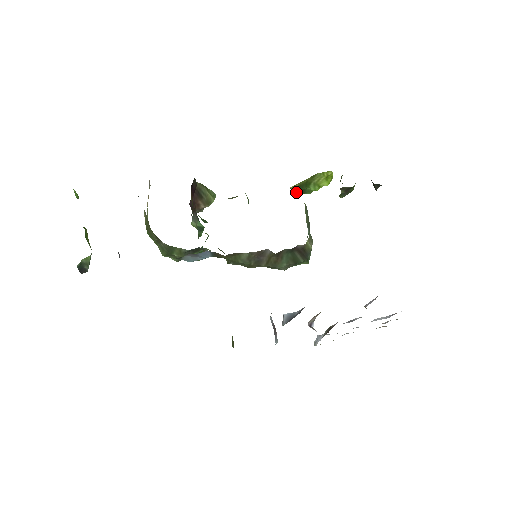
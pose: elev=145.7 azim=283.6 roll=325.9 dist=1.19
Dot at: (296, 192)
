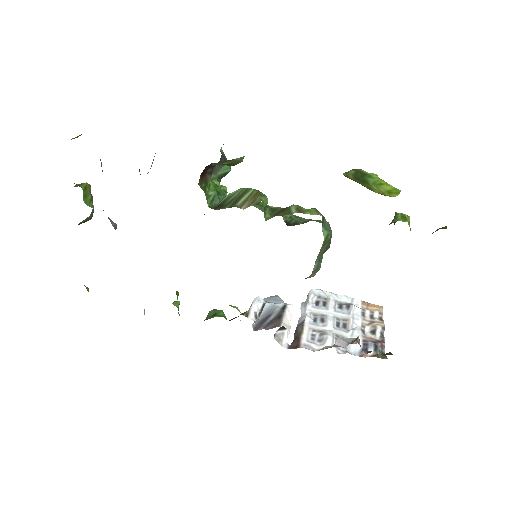
Dot at: occluded
